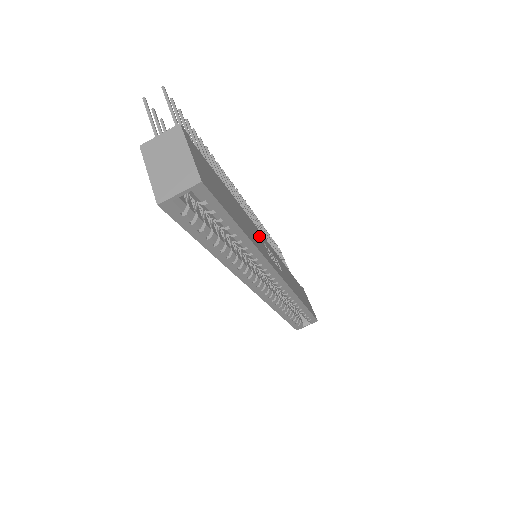
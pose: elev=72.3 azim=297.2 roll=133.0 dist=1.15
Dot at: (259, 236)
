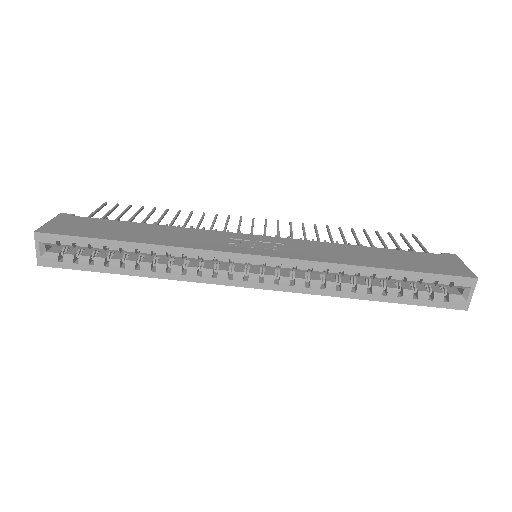
Dot at: (217, 237)
